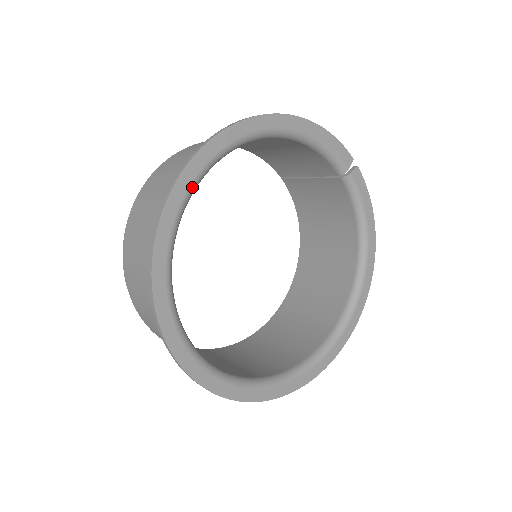
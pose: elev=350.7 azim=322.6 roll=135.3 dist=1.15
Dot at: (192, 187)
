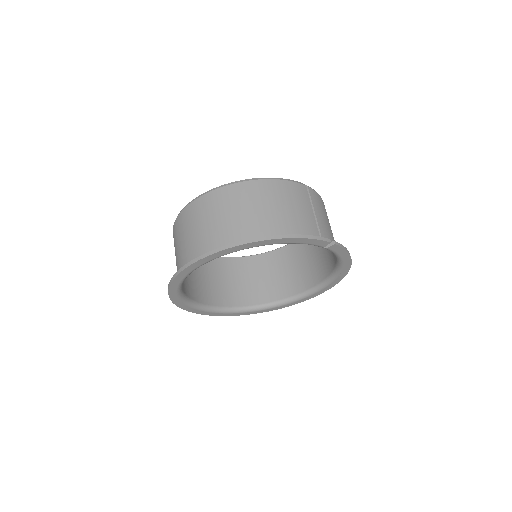
Dot at: (187, 275)
